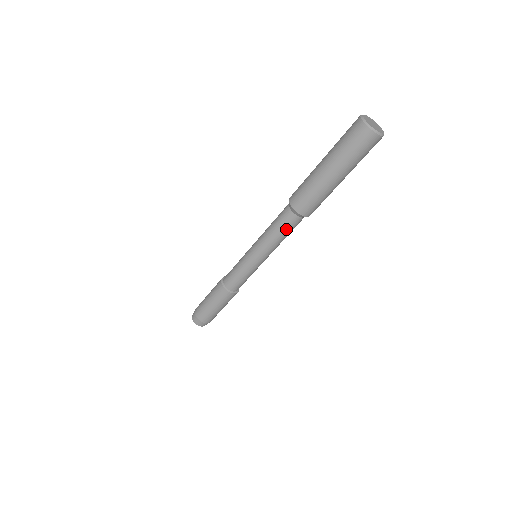
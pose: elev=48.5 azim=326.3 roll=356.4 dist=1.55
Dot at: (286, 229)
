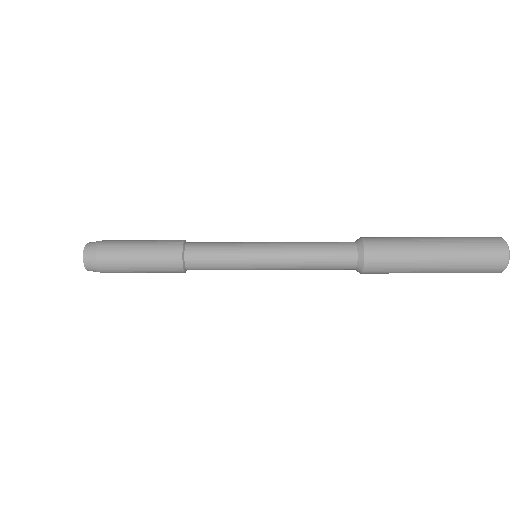
Dot at: (328, 269)
